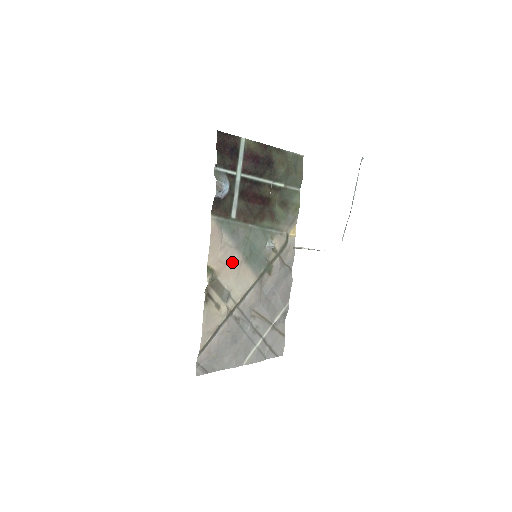
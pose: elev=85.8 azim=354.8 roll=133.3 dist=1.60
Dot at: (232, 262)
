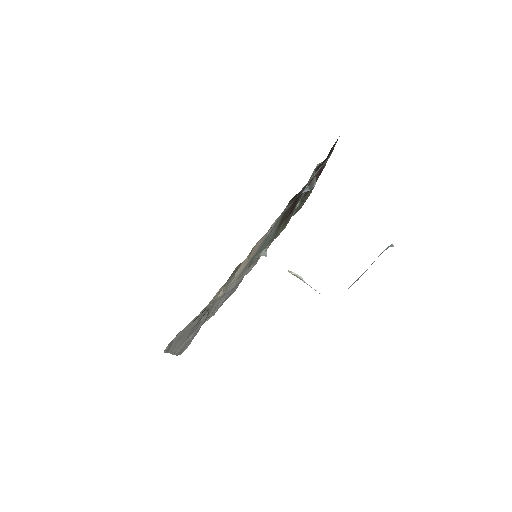
Dot at: (254, 252)
